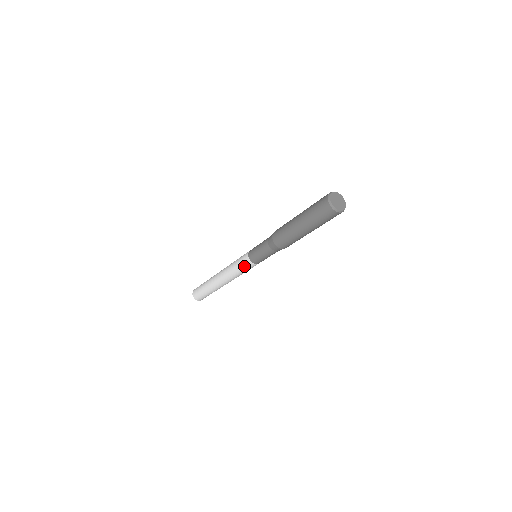
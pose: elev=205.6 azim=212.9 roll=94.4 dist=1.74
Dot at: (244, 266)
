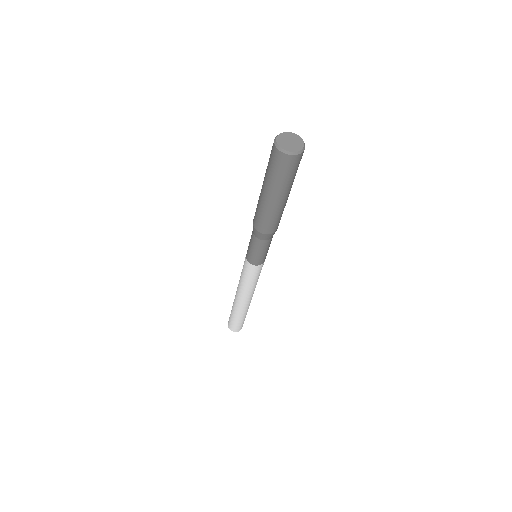
Dot at: (252, 274)
